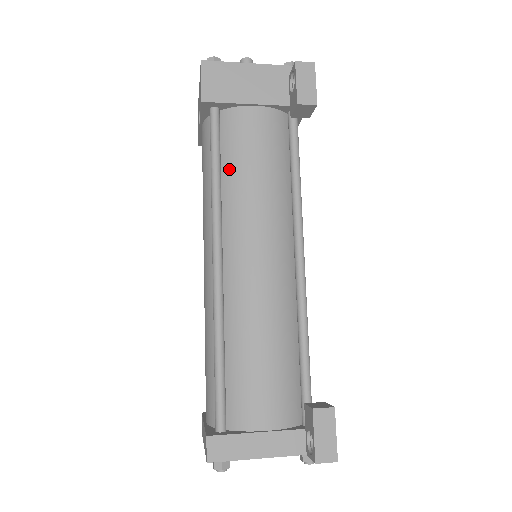
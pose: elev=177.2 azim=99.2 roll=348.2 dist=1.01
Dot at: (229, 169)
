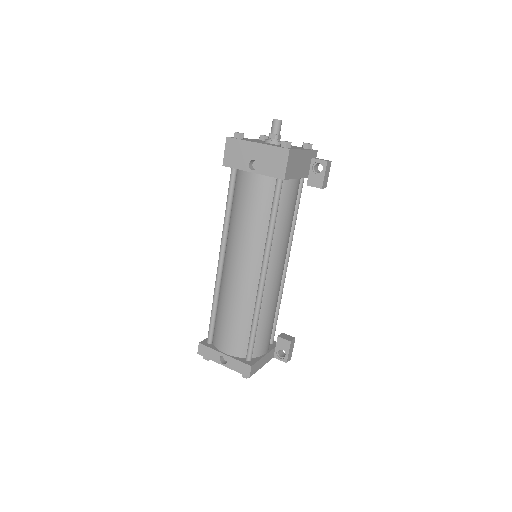
Dot at: (279, 219)
